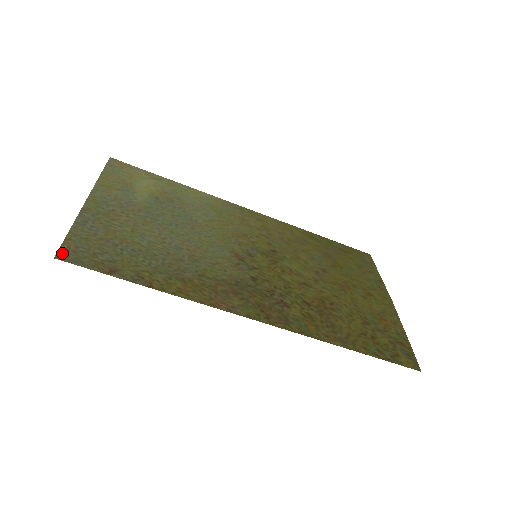
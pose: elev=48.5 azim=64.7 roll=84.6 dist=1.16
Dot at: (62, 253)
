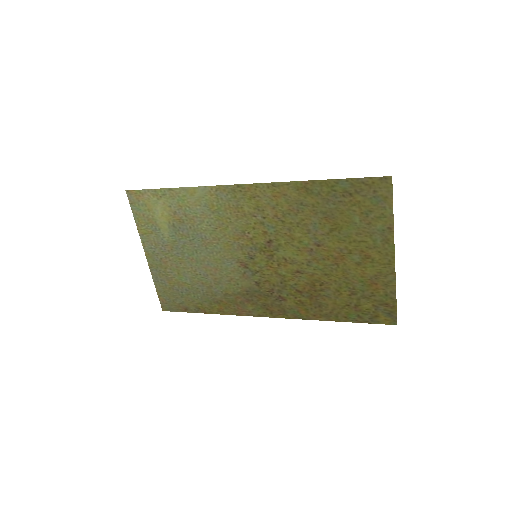
Dot at: (163, 306)
